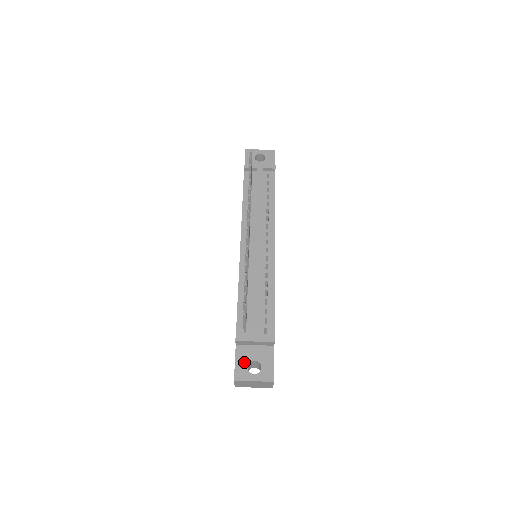
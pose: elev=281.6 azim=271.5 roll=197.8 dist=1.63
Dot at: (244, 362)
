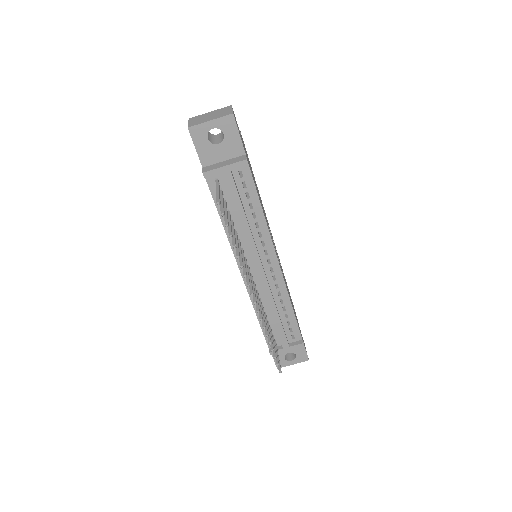
Dot at: (281, 357)
